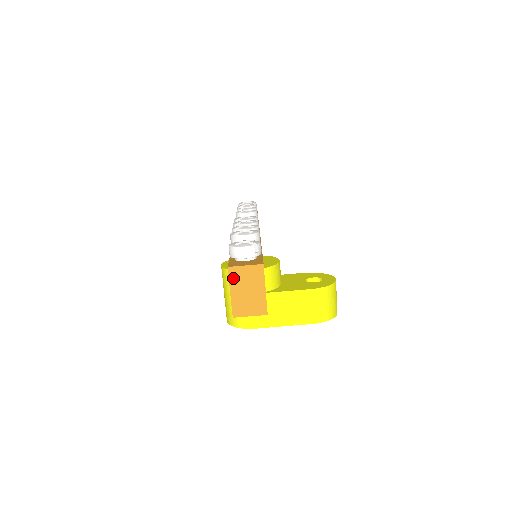
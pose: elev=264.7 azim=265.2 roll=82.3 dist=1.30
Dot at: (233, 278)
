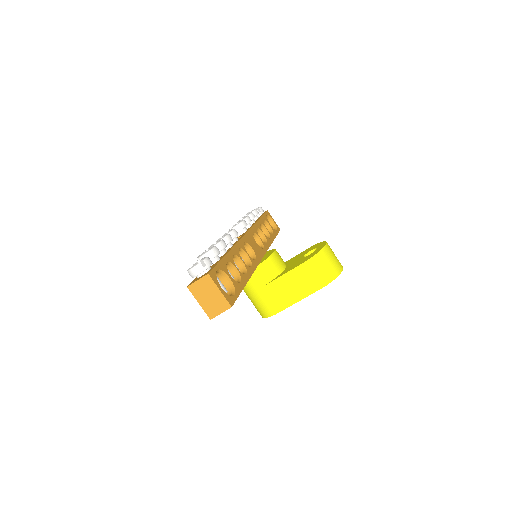
Dot at: (195, 293)
